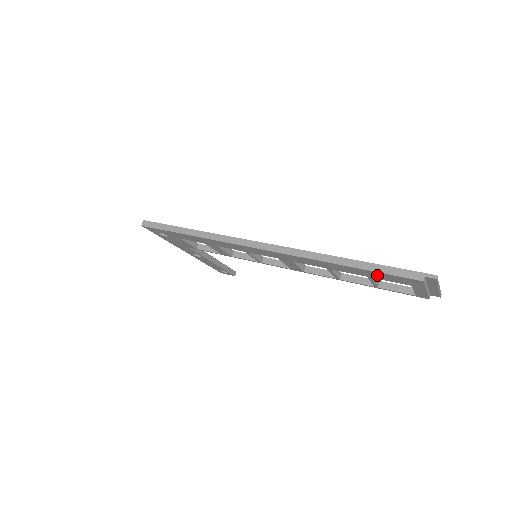
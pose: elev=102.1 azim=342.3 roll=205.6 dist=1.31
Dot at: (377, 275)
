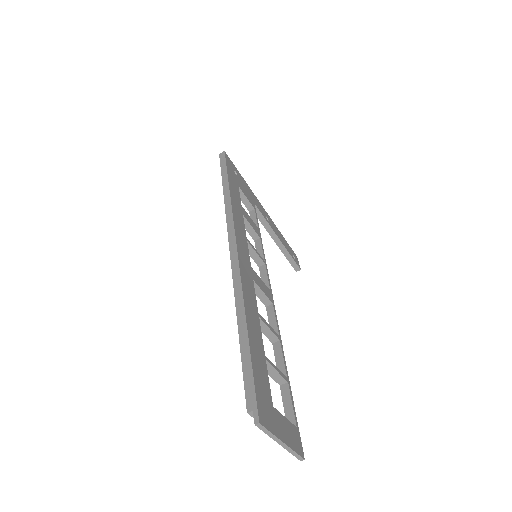
Dot at: occluded
